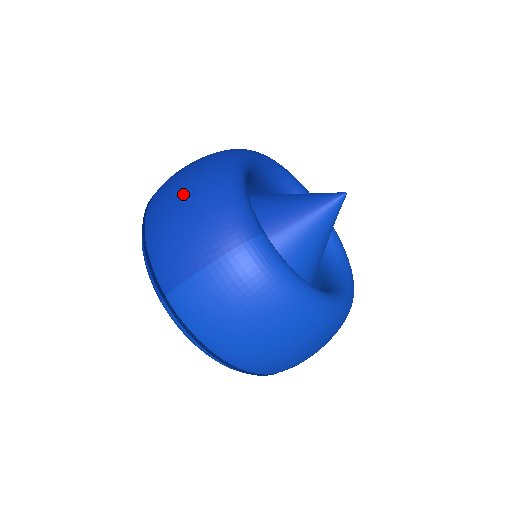
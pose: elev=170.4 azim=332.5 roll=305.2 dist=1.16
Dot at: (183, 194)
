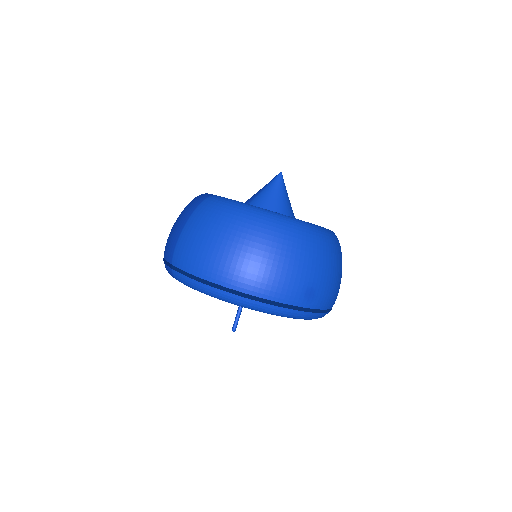
Dot at: occluded
